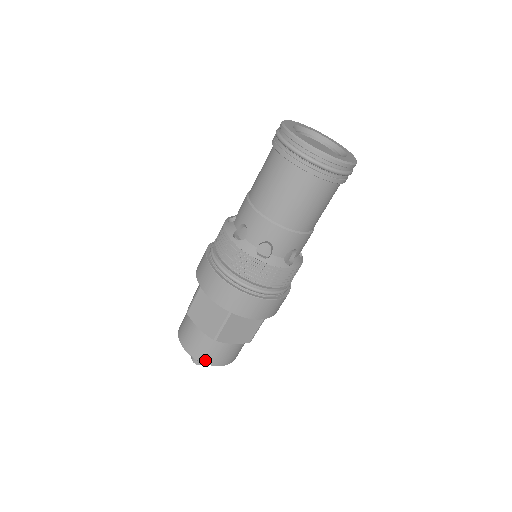
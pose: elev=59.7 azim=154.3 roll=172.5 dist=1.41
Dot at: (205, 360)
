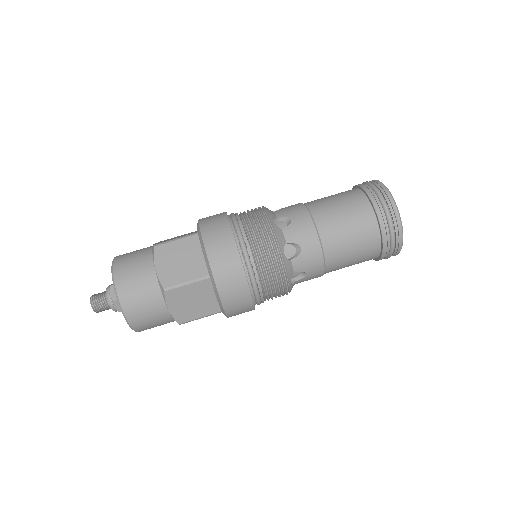
Dot at: (126, 303)
